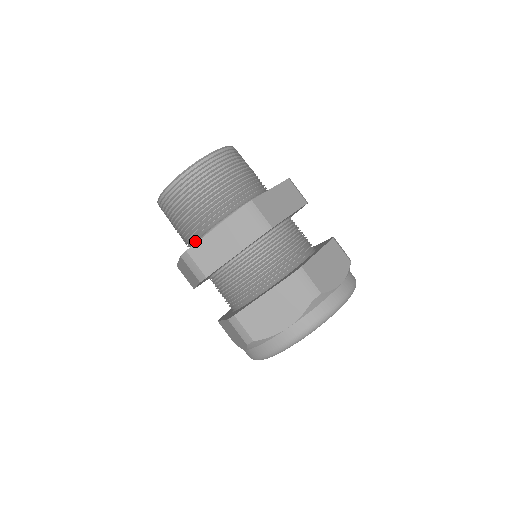
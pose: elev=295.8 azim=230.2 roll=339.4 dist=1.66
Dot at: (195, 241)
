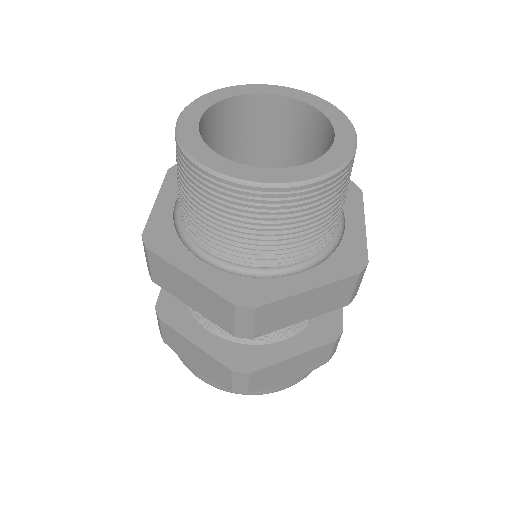
Dot at: (182, 220)
